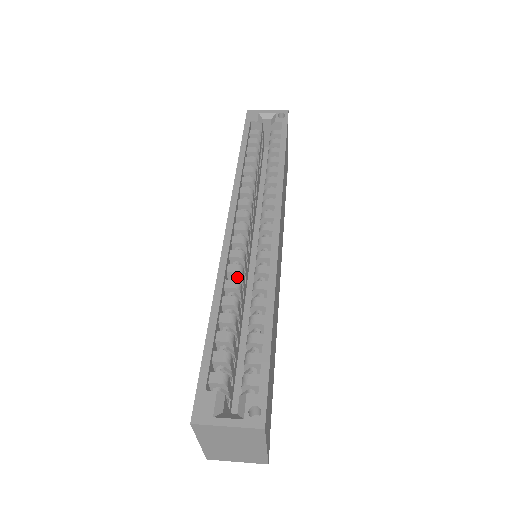
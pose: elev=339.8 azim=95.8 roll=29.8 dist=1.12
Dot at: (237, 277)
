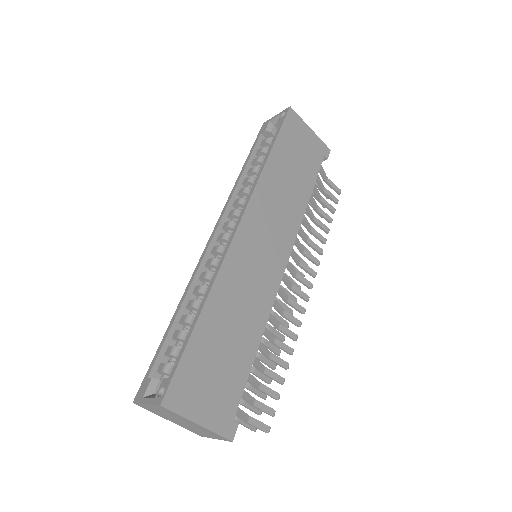
Dot at: (207, 282)
